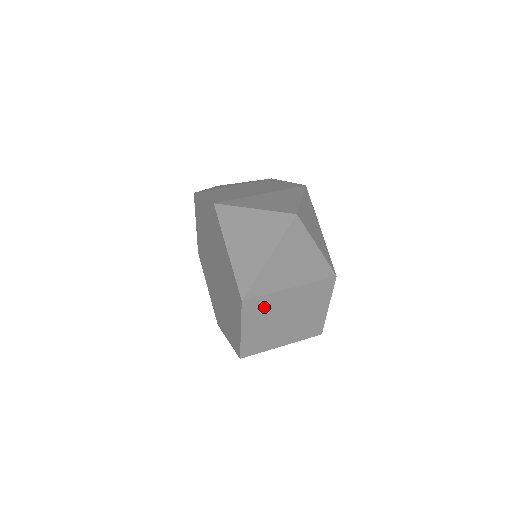
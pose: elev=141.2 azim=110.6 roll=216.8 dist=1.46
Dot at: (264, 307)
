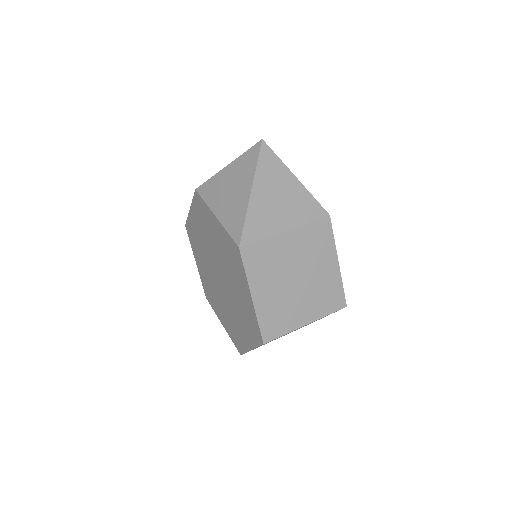
Dot at: (266, 259)
